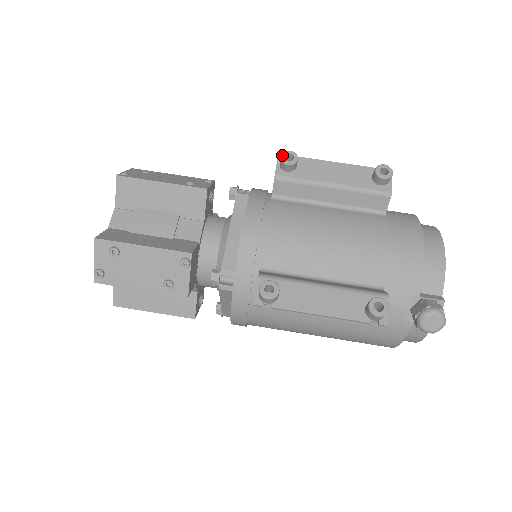
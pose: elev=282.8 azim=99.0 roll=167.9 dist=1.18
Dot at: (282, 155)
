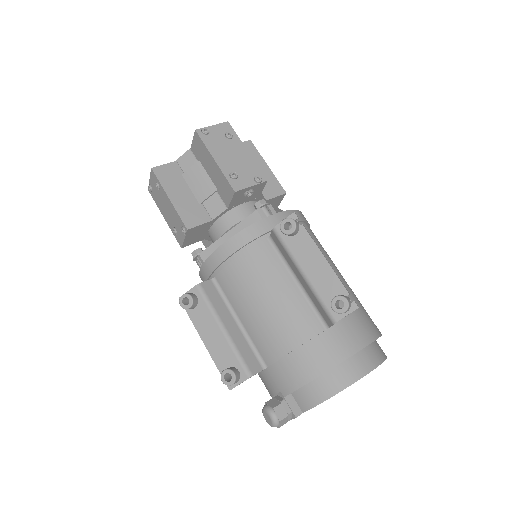
Dot at: (285, 219)
